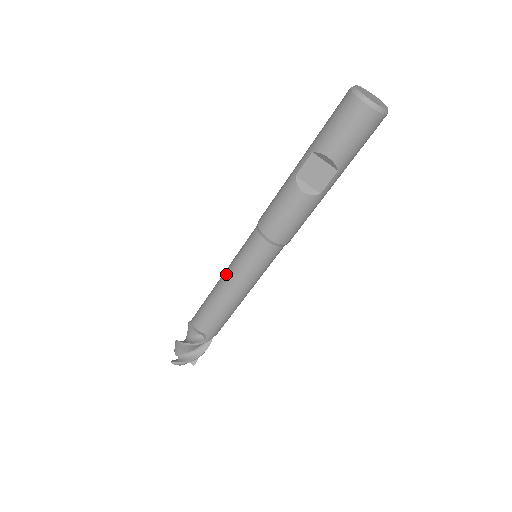
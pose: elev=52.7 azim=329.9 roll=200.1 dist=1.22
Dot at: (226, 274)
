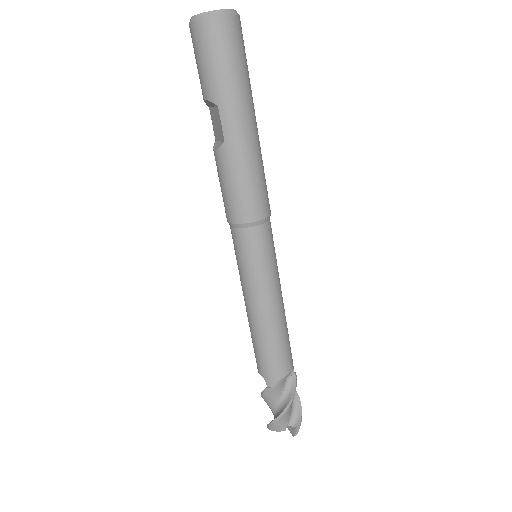
Dot at: occluded
